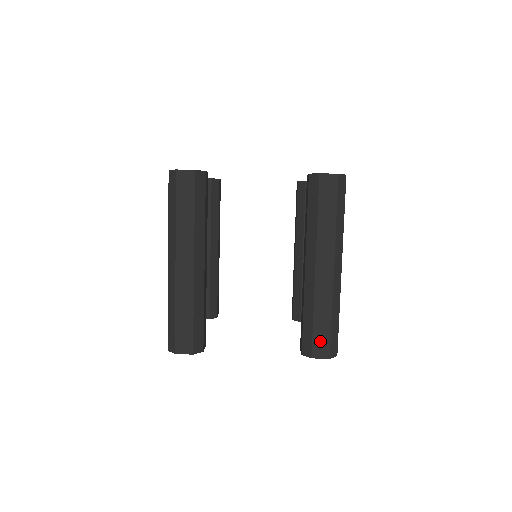
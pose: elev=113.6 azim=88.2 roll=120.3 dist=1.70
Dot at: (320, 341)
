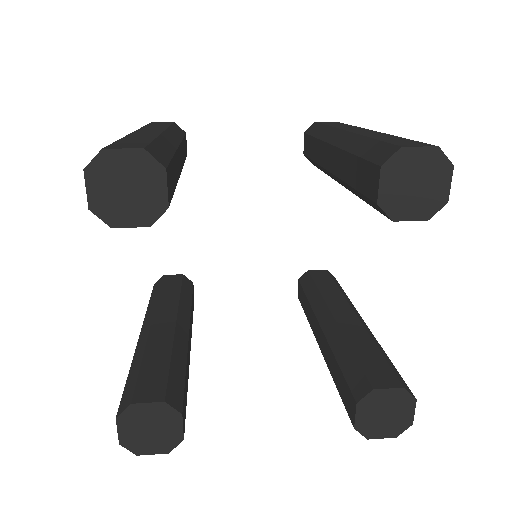
Dot at: (402, 142)
